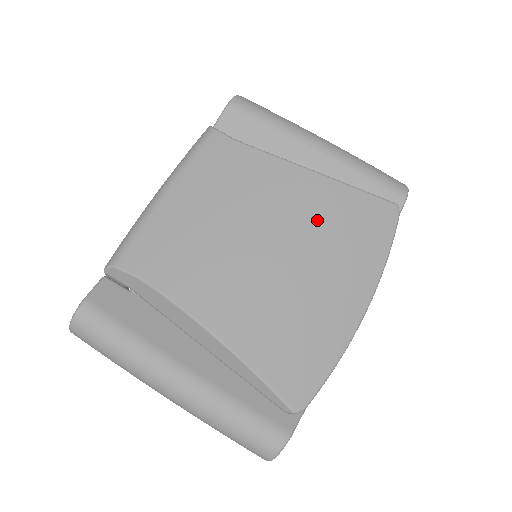
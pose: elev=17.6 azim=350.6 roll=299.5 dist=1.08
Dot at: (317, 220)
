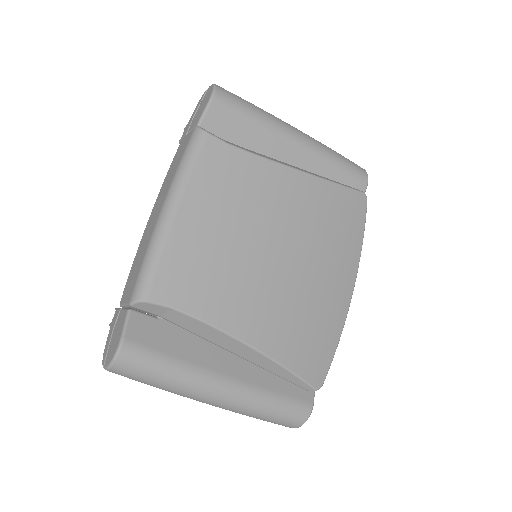
Dot at: (312, 221)
